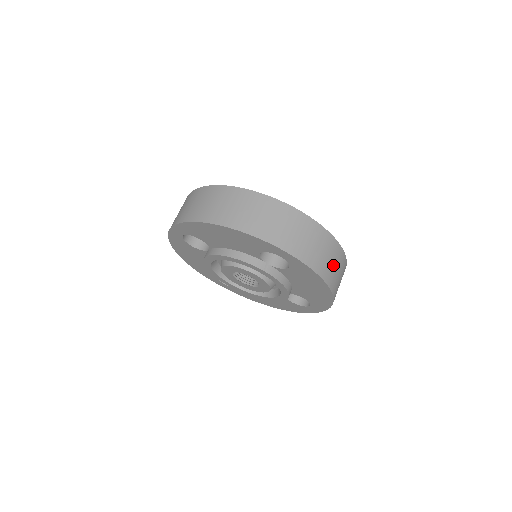
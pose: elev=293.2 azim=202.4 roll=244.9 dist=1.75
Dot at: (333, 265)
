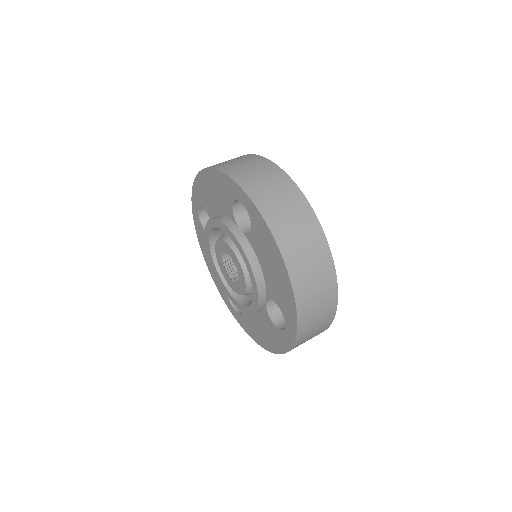
Dot at: (300, 238)
